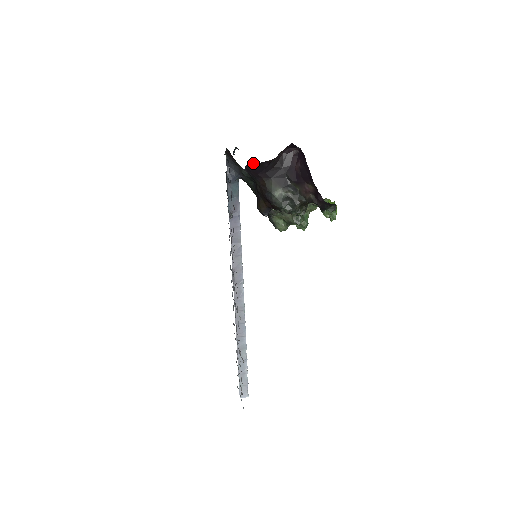
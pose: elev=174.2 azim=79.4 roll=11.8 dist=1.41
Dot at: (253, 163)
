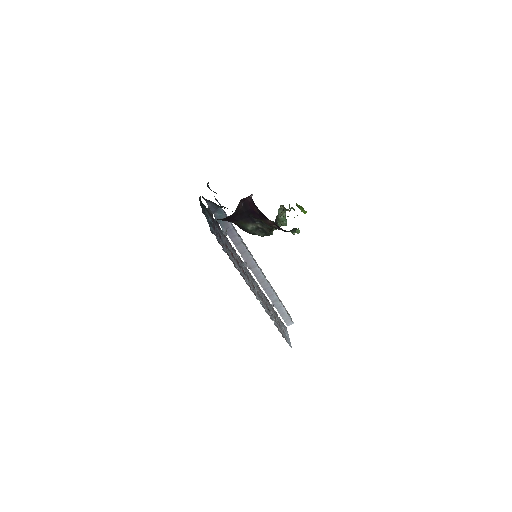
Dot at: (221, 219)
